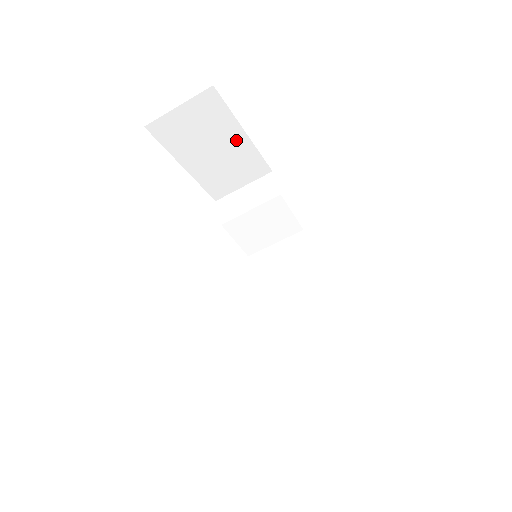
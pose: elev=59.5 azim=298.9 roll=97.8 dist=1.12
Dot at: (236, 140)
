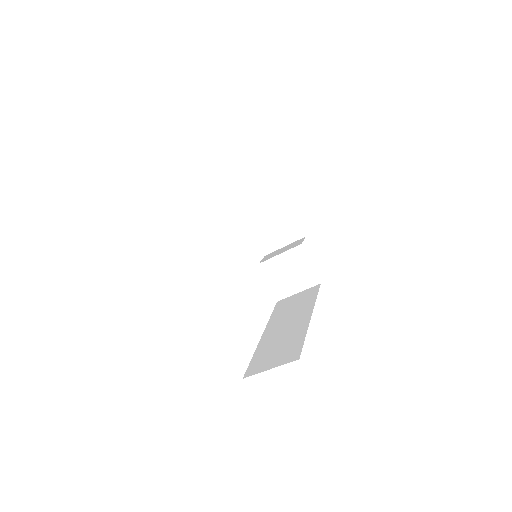
Dot at: (278, 203)
